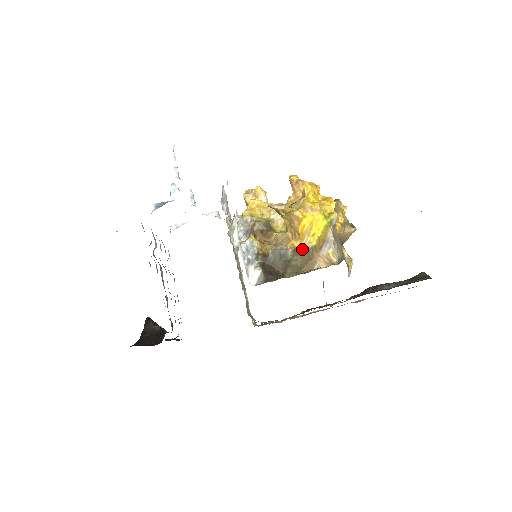
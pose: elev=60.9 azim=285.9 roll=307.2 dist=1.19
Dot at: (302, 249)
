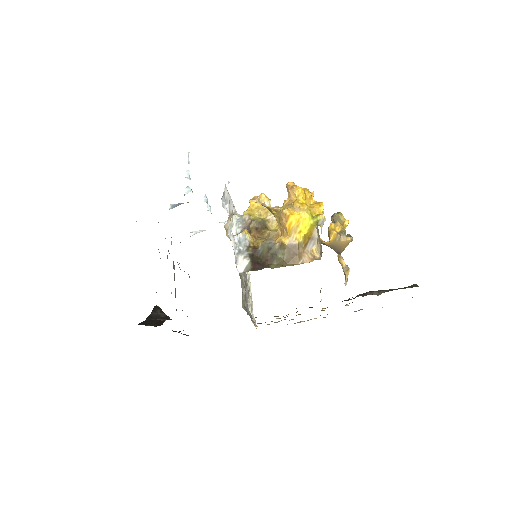
Dot at: (289, 244)
